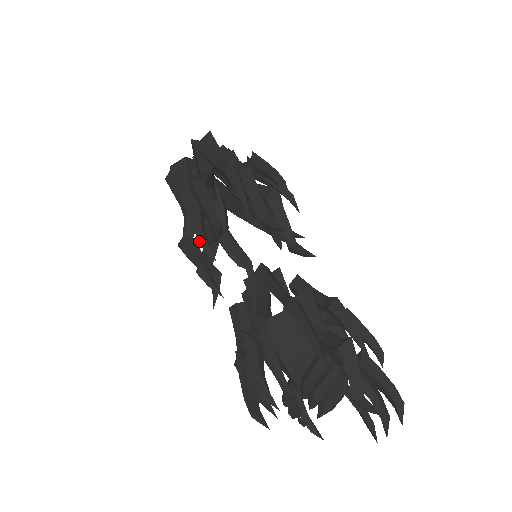
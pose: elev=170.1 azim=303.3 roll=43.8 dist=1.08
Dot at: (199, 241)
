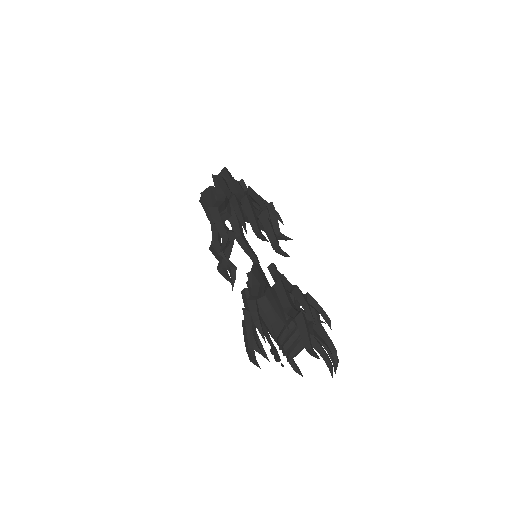
Dot at: (216, 249)
